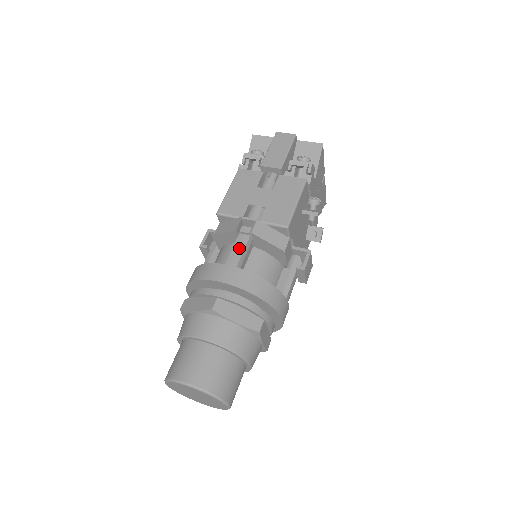
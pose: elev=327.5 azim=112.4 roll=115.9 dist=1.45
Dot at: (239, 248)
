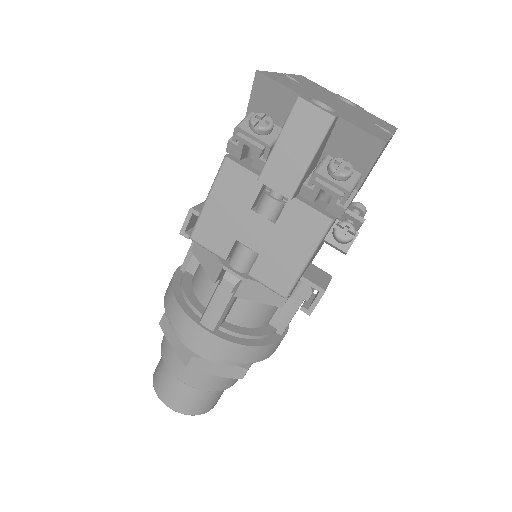
Dot at: (218, 307)
